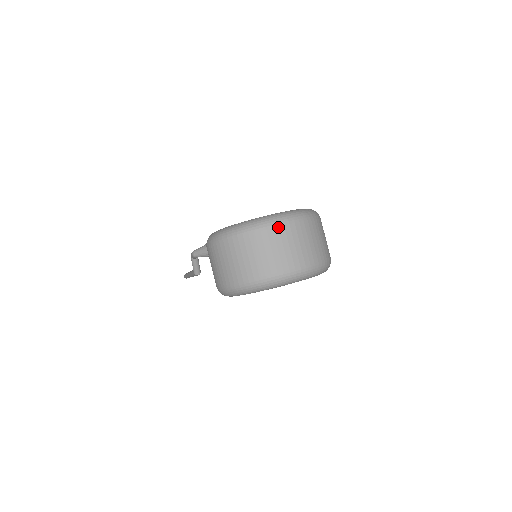
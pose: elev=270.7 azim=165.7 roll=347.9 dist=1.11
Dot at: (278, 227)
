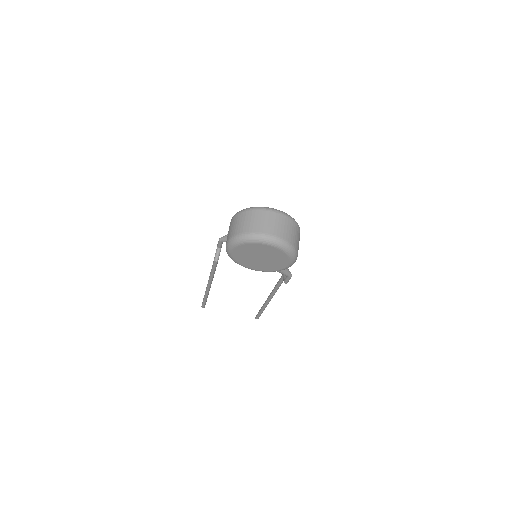
Dot at: (273, 212)
